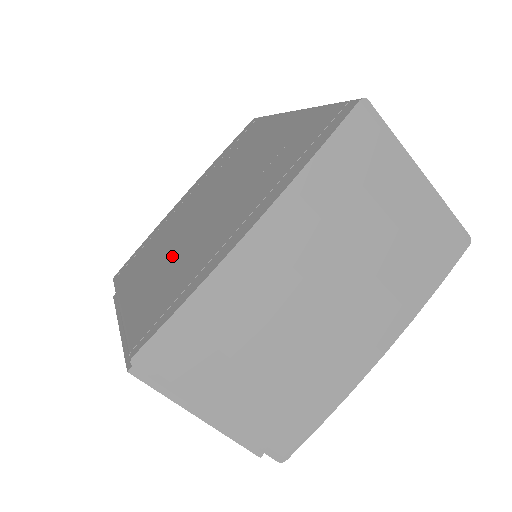
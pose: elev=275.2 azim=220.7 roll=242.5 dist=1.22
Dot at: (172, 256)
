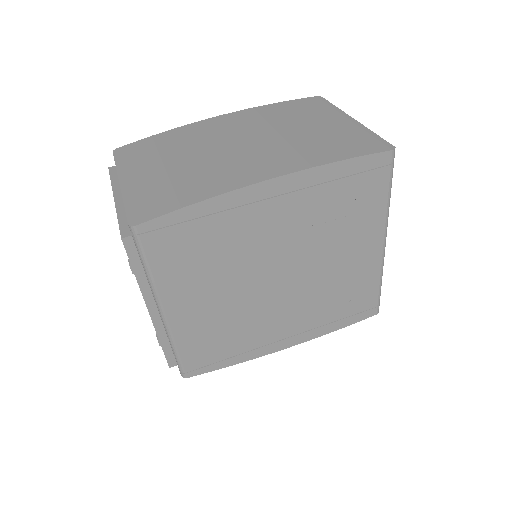
Dot at: occluded
